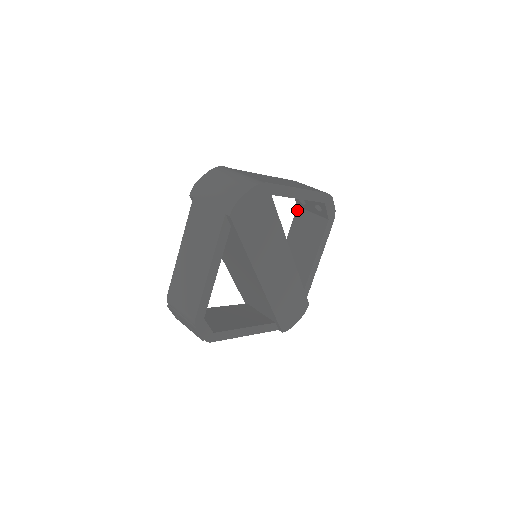
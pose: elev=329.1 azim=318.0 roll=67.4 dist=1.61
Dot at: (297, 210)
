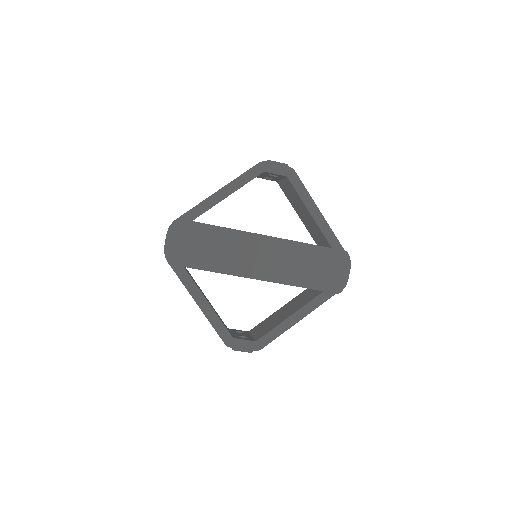
Dot at: (279, 185)
